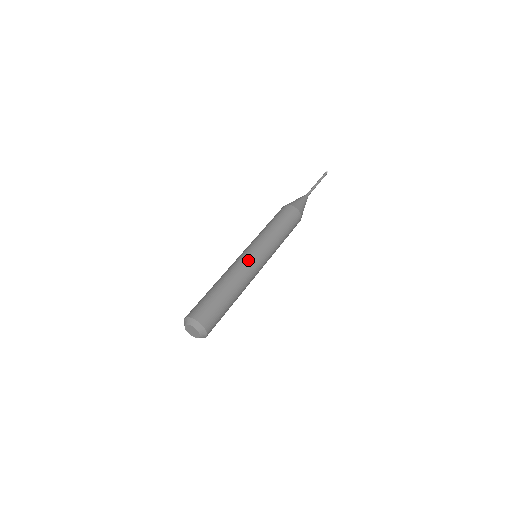
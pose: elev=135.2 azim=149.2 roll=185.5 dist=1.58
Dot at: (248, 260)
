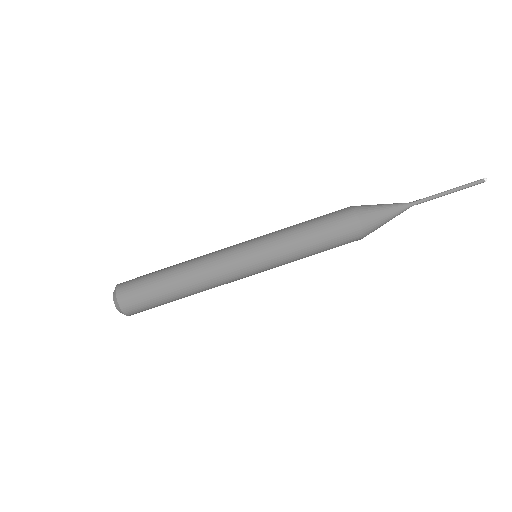
Dot at: (235, 280)
